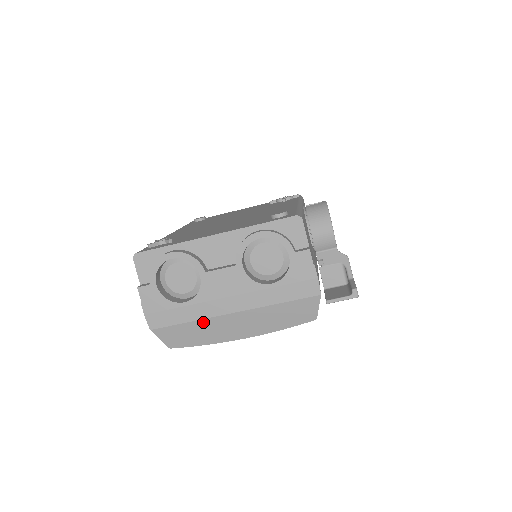
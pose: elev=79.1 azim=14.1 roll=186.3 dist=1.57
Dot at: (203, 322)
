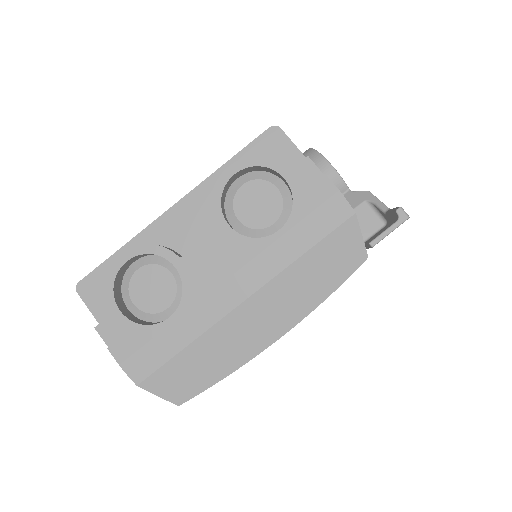
Dot at: (208, 336)
